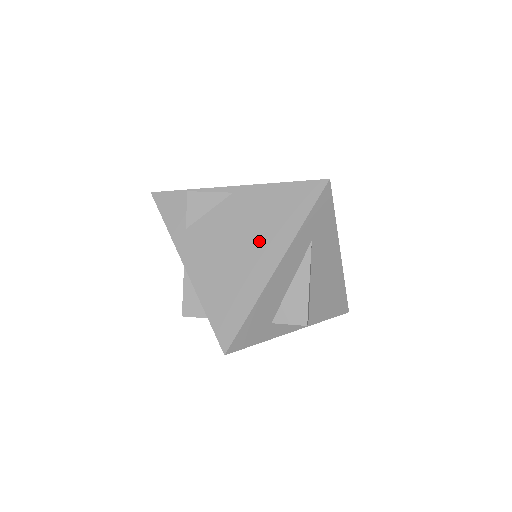
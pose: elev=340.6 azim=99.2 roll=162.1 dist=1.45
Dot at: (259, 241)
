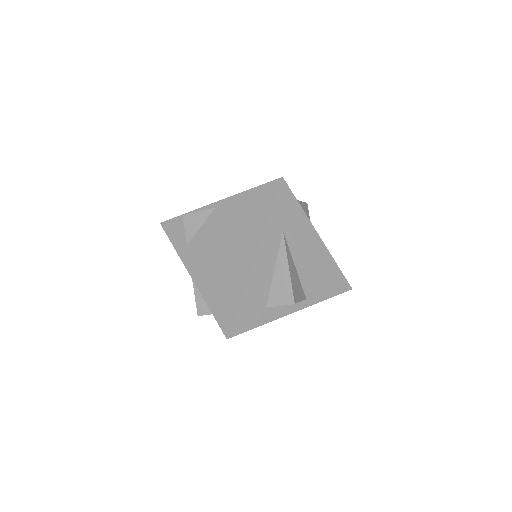
Dot at: (239, 241)
